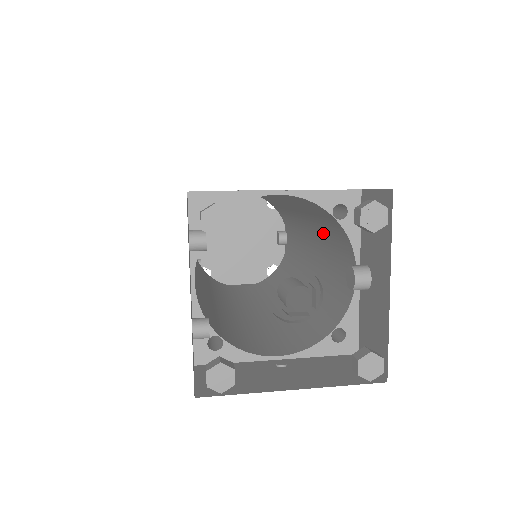
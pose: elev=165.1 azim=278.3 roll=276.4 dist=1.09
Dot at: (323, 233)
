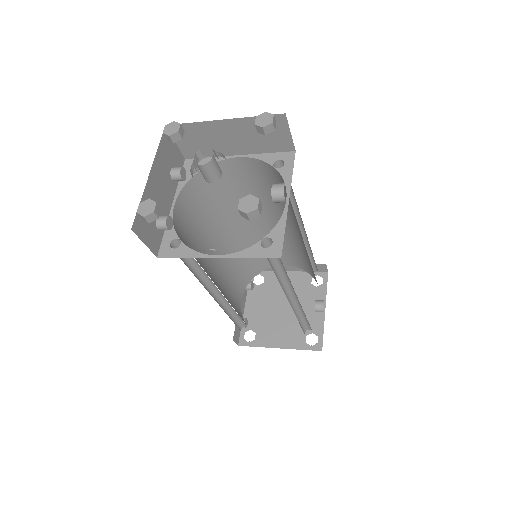
Dot at: (296, 219)
